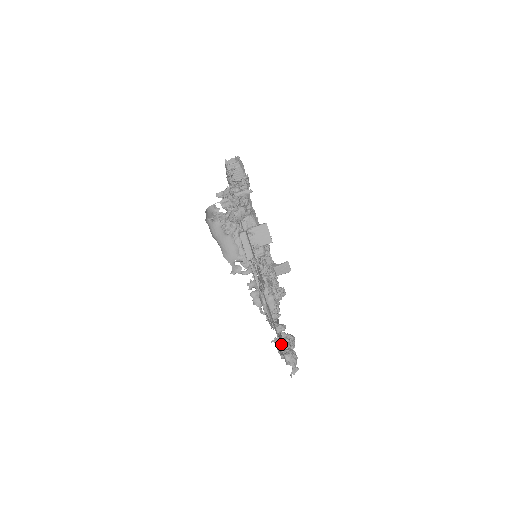
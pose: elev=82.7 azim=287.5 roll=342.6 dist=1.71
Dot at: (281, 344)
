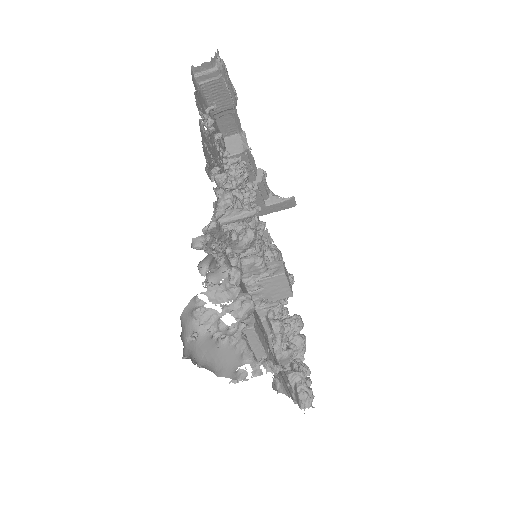
Dot at: occluded
